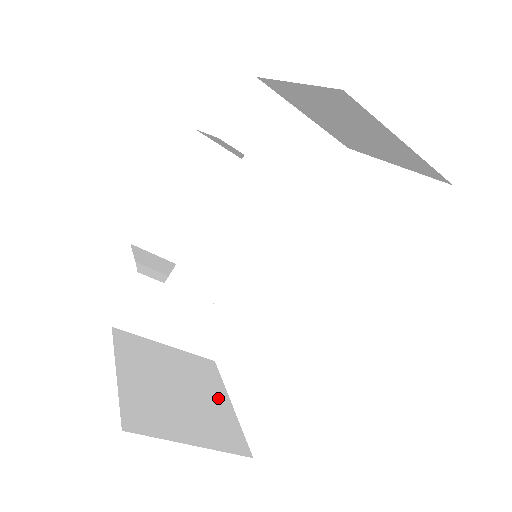
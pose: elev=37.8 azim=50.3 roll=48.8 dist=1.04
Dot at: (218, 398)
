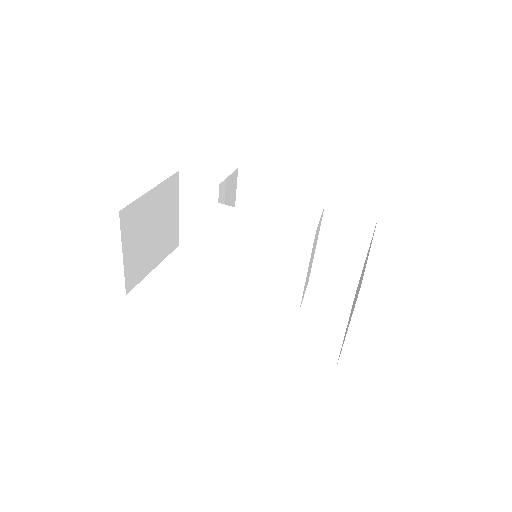
Dot at: (155, 258)
